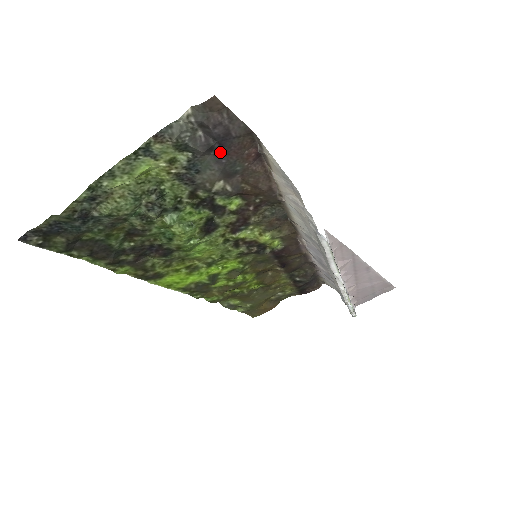
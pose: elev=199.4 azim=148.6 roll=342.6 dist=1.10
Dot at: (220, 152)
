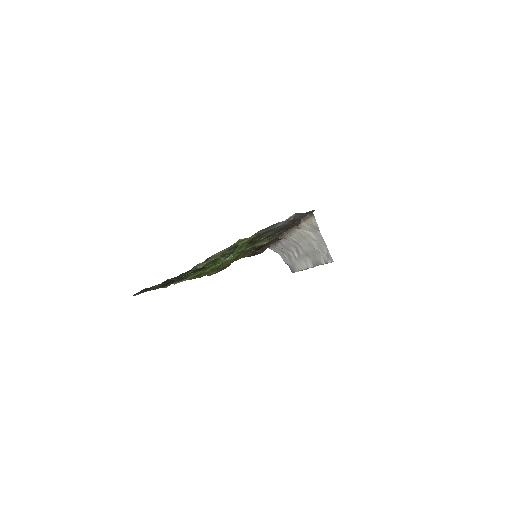
Dot at: occluded
